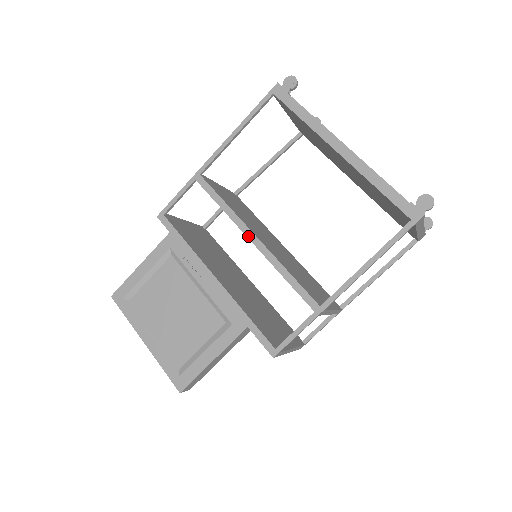
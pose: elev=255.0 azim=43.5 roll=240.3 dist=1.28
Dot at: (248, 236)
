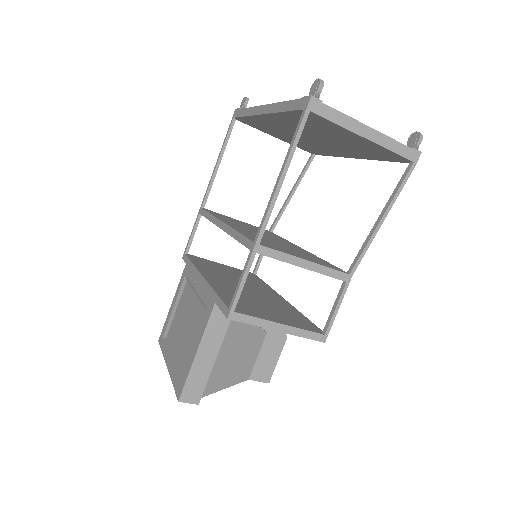
Dot at: (219, 226)
